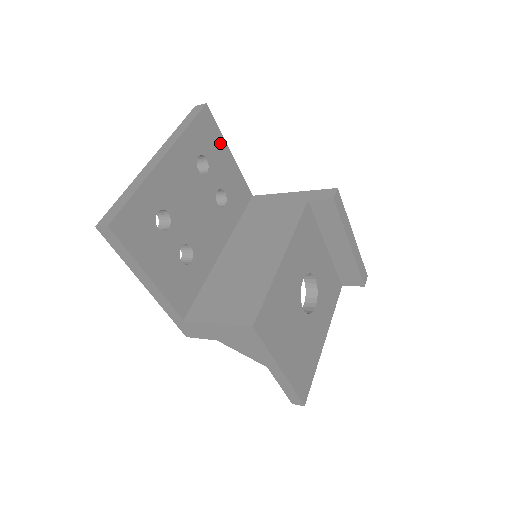
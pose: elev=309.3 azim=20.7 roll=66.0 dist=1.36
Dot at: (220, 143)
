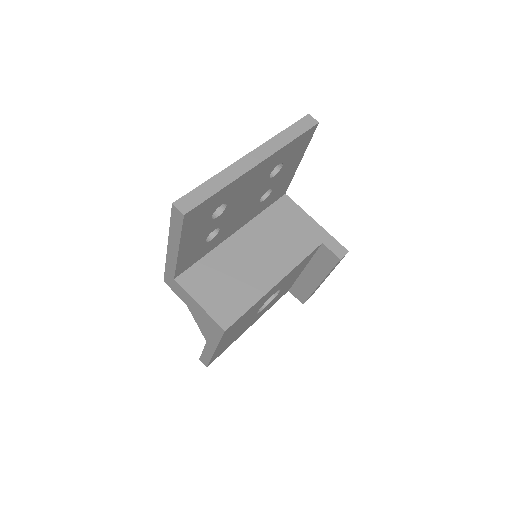
Dot at: (300, 154)
